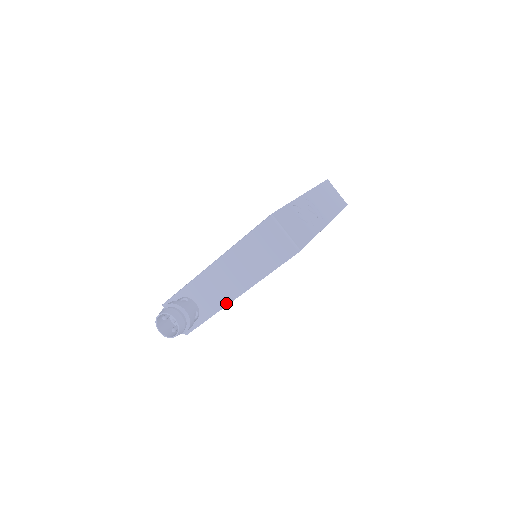
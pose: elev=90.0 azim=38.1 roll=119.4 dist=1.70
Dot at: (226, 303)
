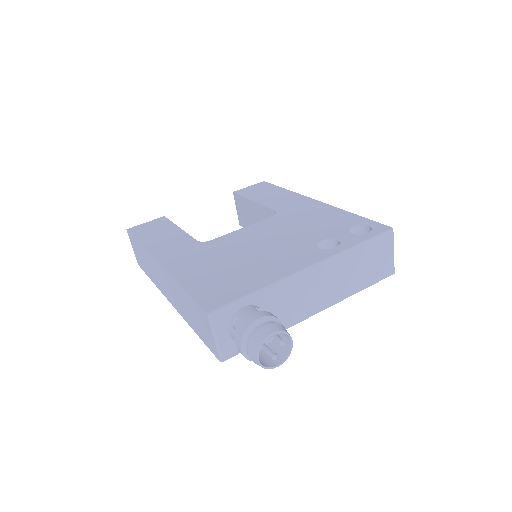
Dot at: (301, 319)
